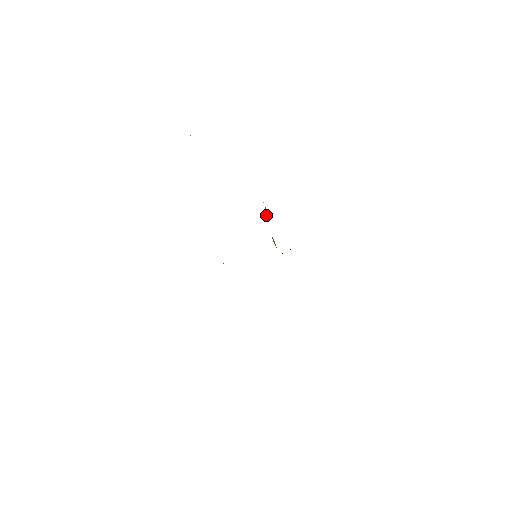
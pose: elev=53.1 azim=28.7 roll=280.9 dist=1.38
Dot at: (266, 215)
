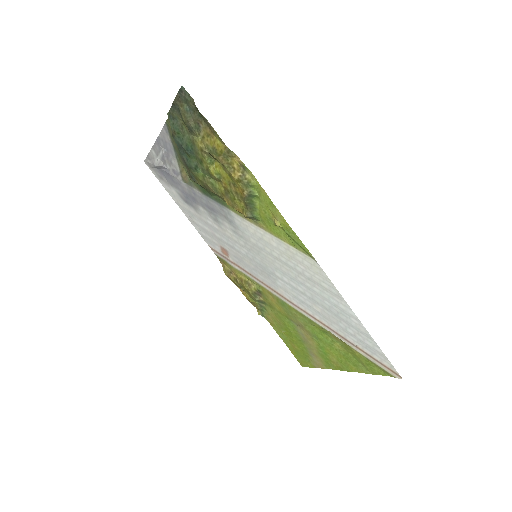
Dot at: (227, 271)
